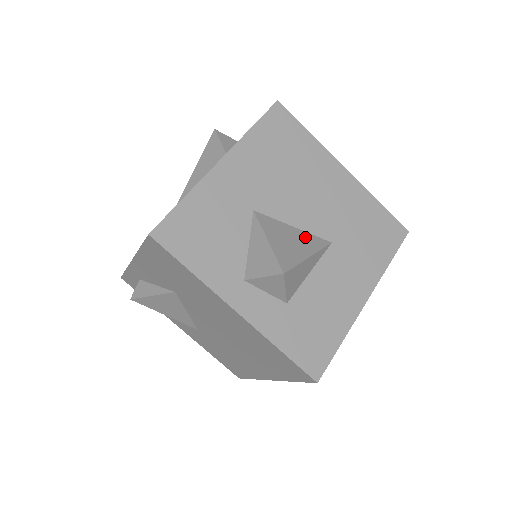
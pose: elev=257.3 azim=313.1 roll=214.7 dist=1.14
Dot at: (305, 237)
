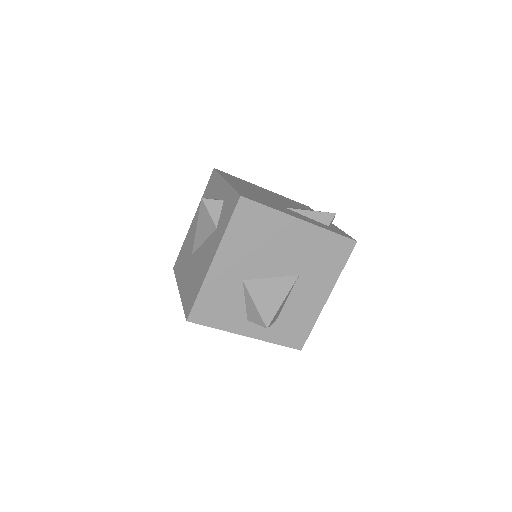
Dot at: (280, 283)
